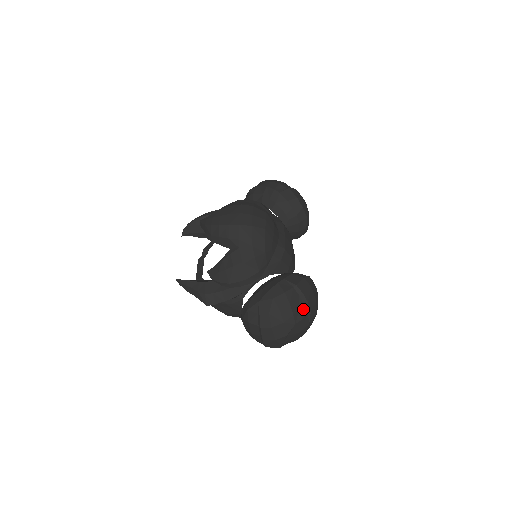
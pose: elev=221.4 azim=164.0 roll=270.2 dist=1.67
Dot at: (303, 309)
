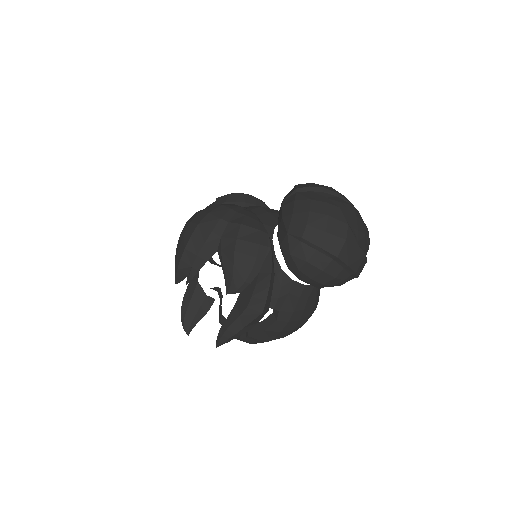
Dot at: (329, 197)
